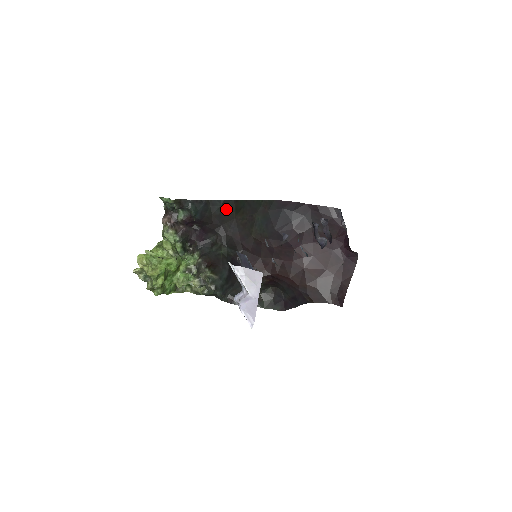
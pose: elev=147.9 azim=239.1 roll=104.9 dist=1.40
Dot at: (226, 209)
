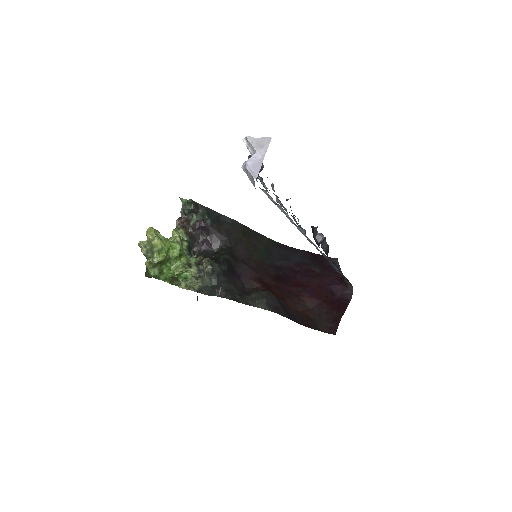
Dot at: (234, 228)
